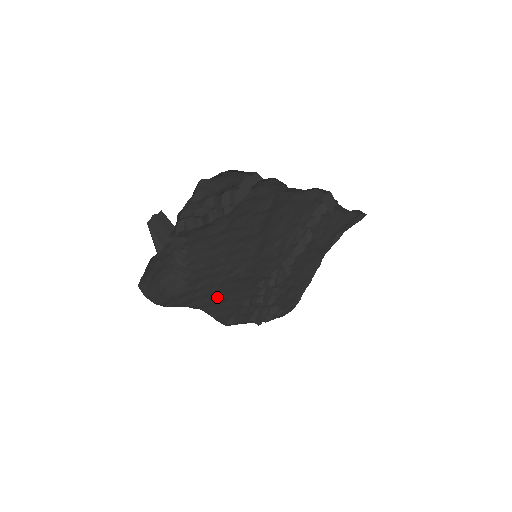
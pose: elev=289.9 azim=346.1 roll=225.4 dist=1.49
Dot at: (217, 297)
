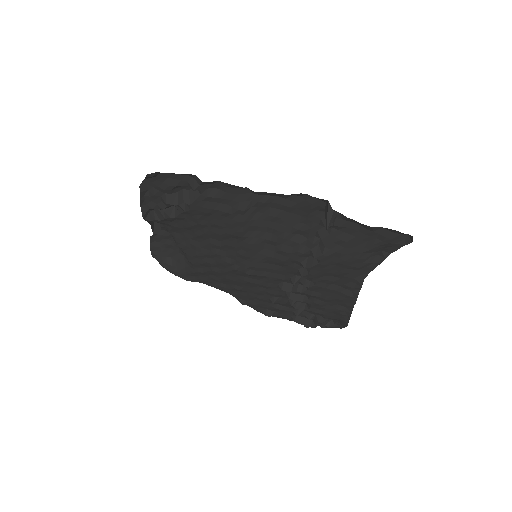
Dot at: (232, 285)
